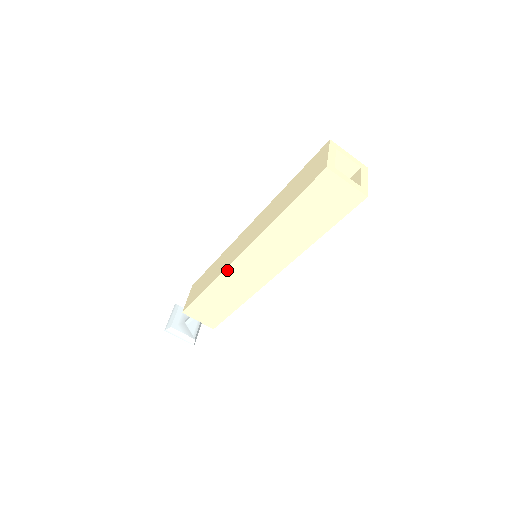
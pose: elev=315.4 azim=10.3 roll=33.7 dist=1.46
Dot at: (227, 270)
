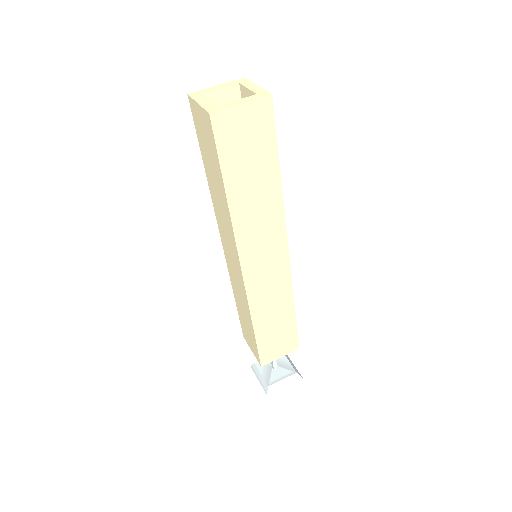
Dot at: (228, 268)
